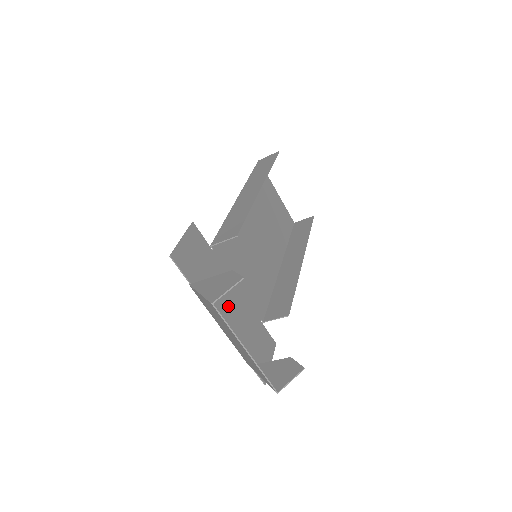
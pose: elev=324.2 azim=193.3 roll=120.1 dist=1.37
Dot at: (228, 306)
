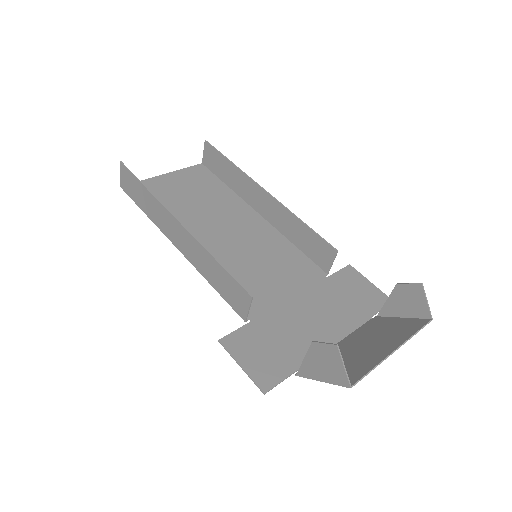
Dot at: (314, 323)
